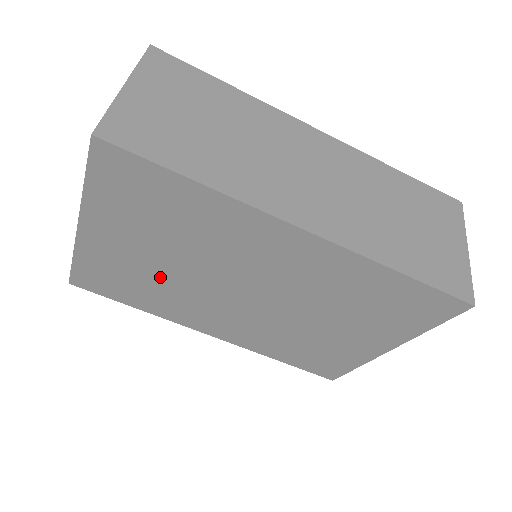
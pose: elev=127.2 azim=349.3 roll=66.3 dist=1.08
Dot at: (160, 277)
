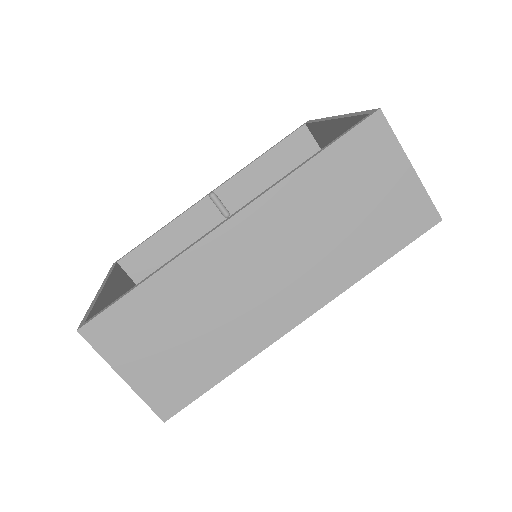
Dot at: occluded
